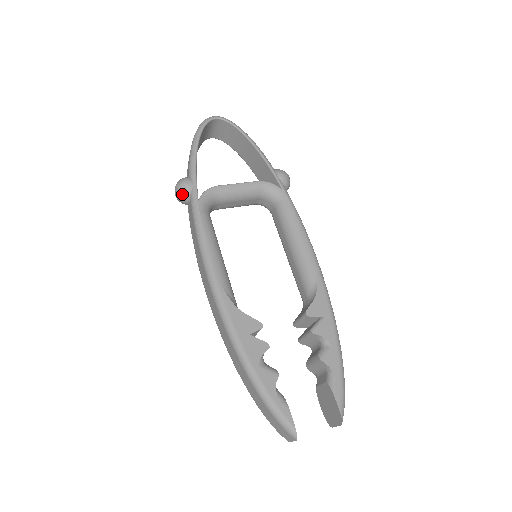
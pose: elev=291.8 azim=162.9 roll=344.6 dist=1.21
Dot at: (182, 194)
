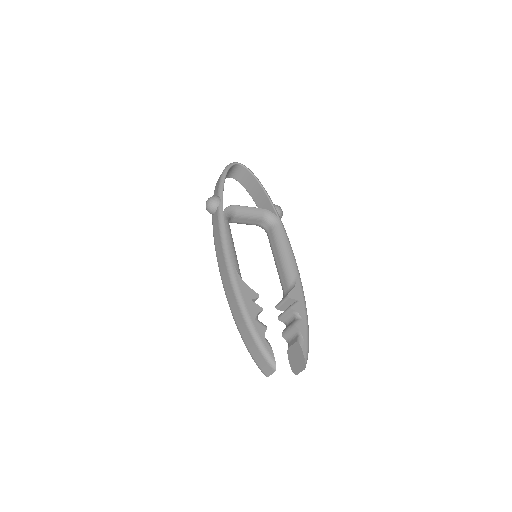
Dot at: (212, 205)
